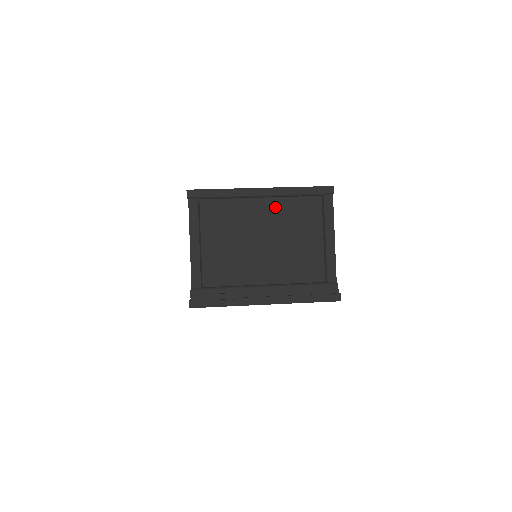
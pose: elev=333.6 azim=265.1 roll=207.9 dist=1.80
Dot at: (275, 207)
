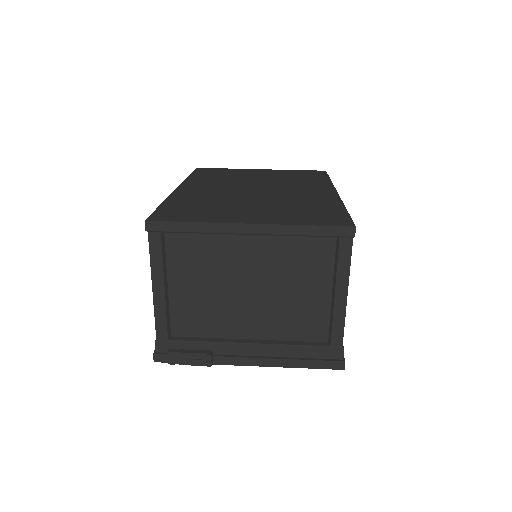
Dot at: (269, 247)
